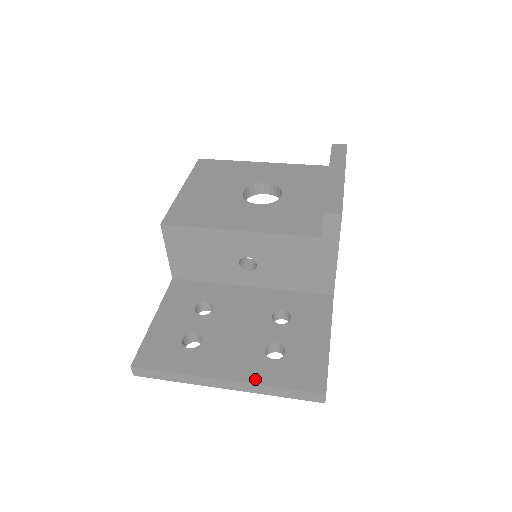
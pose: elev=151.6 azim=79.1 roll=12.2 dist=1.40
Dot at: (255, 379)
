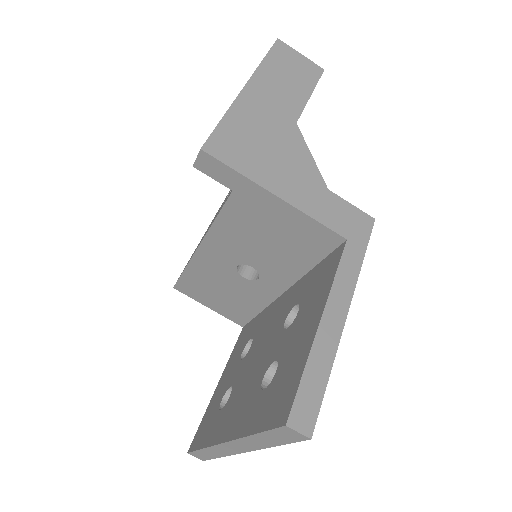
Dot at: (241, 430)
